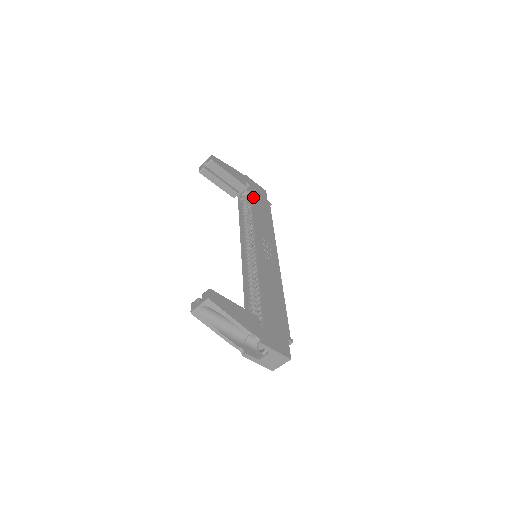
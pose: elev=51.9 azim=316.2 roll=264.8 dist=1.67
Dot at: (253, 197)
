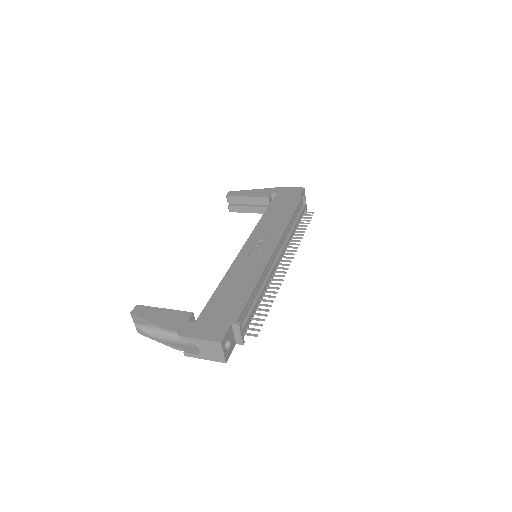
Dot at: (273, 203)
